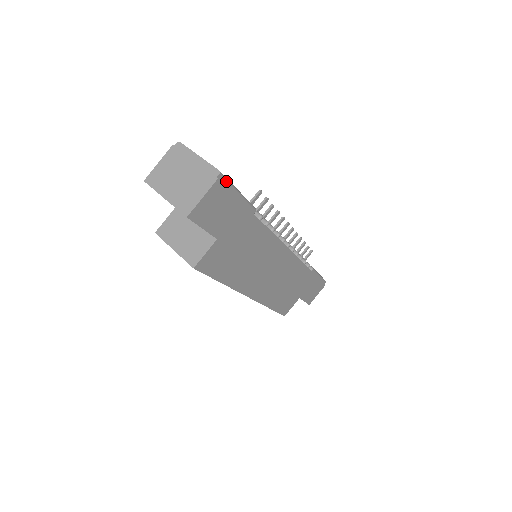
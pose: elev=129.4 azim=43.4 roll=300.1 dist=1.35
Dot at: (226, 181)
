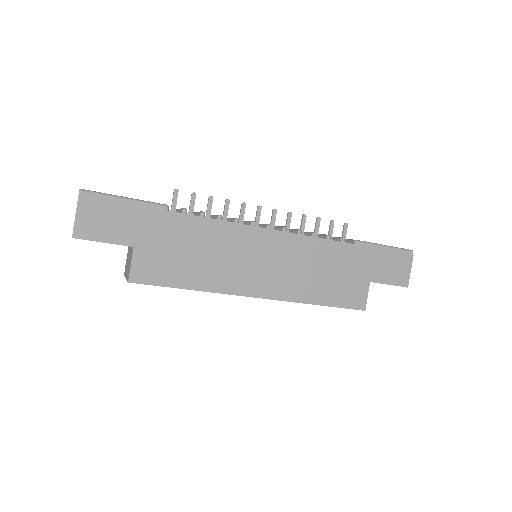
Dot at: (95, 194)
